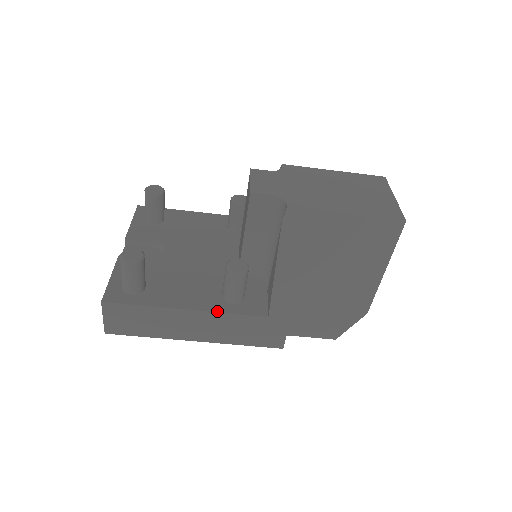
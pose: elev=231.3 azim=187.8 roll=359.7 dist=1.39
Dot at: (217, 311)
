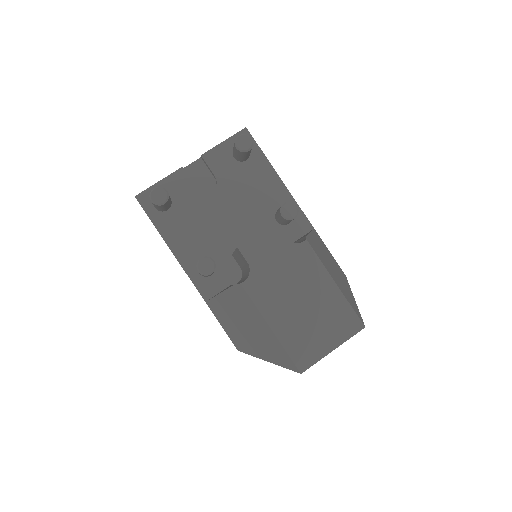
Dot at: (184, 268)
